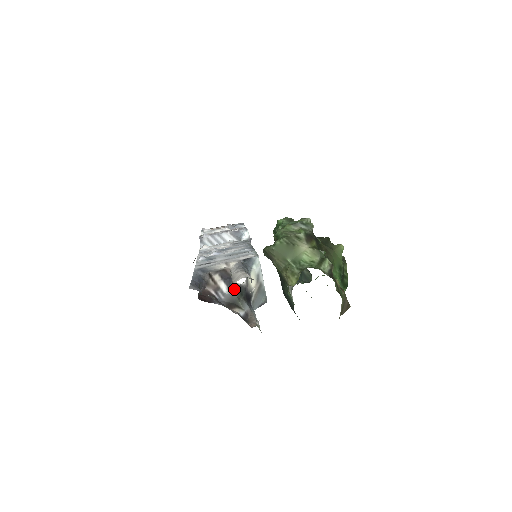
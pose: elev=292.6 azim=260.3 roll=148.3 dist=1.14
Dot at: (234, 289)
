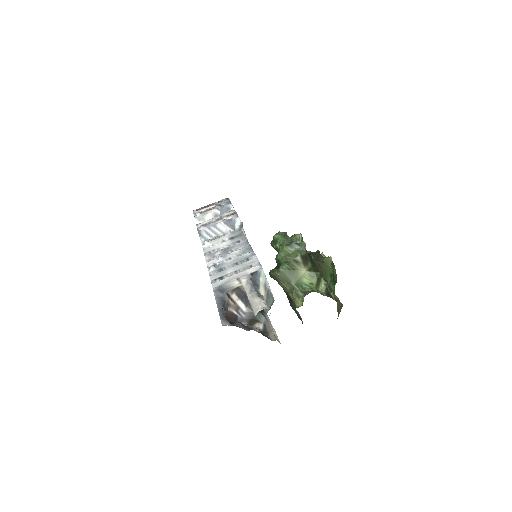
Dot at: occluded
